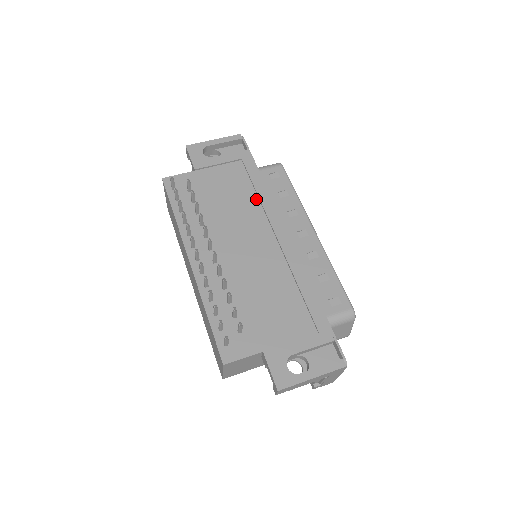
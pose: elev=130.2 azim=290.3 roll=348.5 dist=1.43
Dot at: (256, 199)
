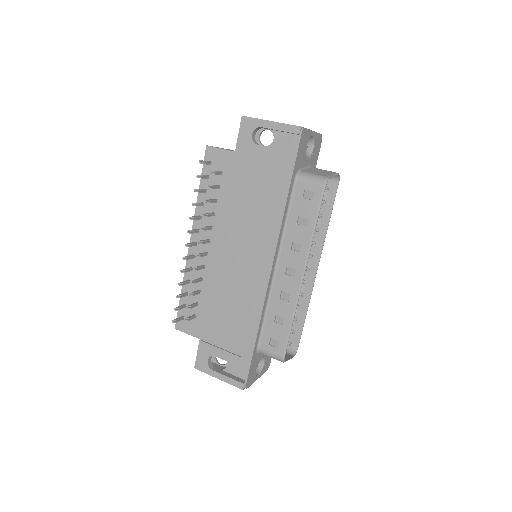
Dot at: (269, 216)
